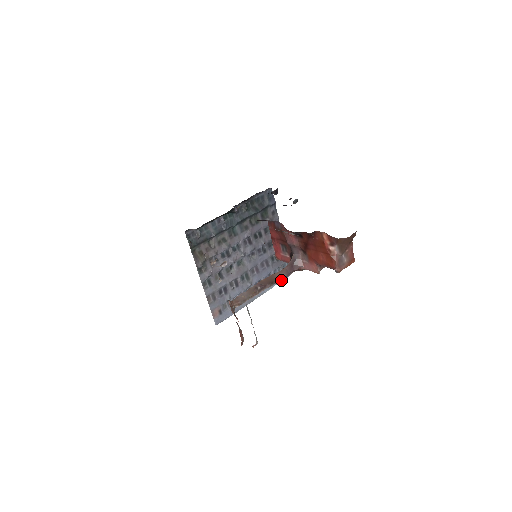
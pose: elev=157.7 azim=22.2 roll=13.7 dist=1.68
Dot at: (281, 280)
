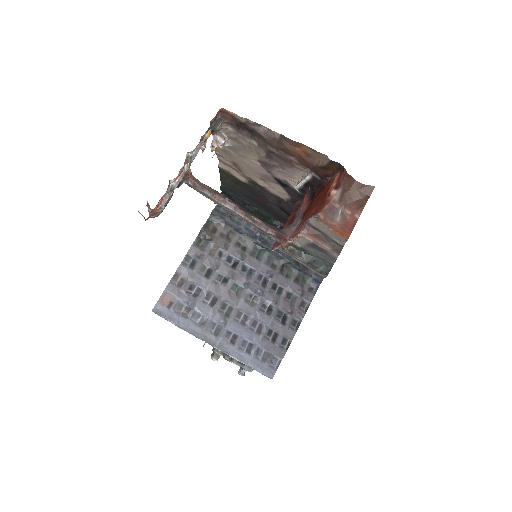
Dot at: (257, 368)
